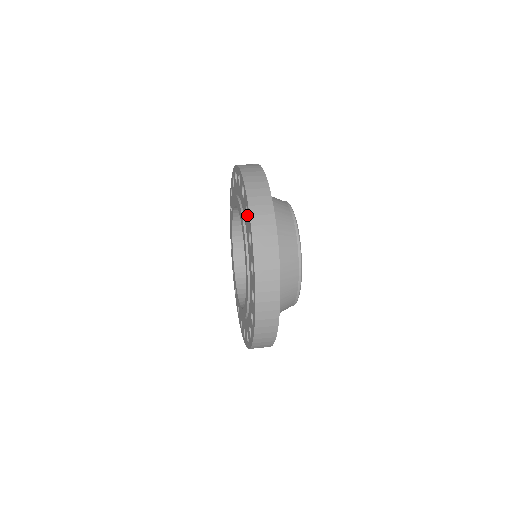
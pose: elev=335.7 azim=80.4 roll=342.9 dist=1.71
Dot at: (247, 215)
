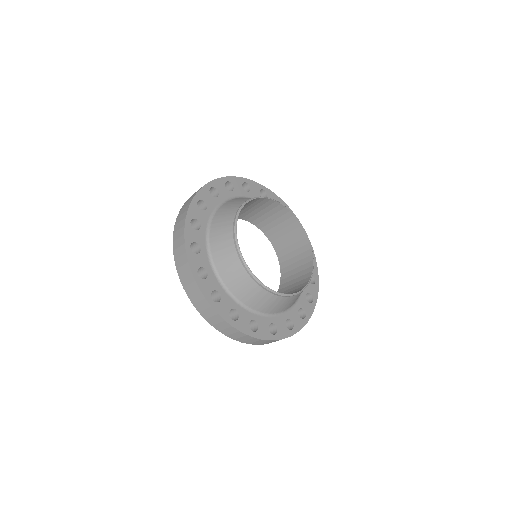
Dot at: occluded
